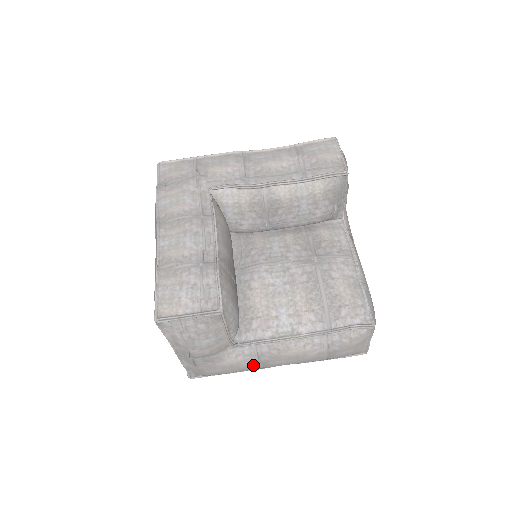
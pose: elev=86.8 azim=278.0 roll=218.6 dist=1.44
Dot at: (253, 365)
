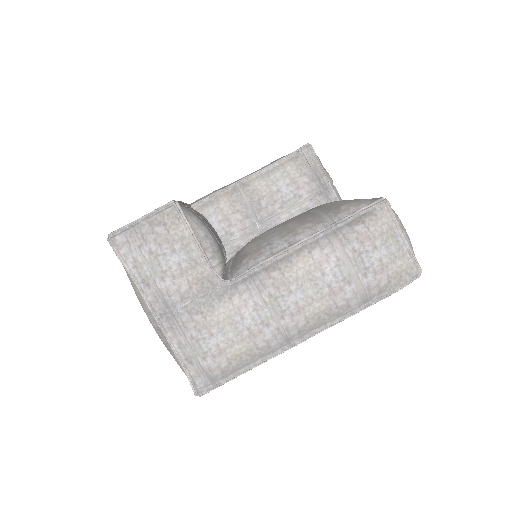
Dot at: (262, 316)
